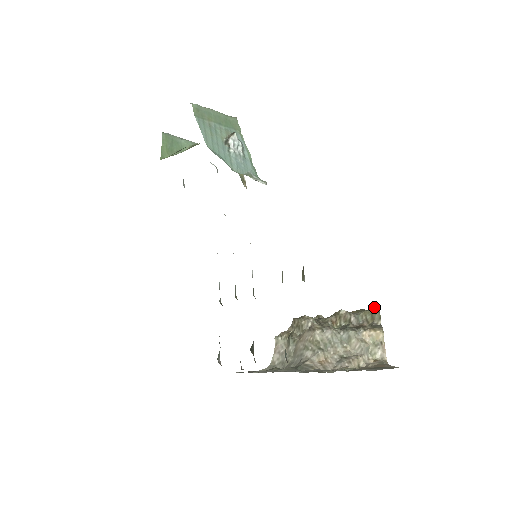
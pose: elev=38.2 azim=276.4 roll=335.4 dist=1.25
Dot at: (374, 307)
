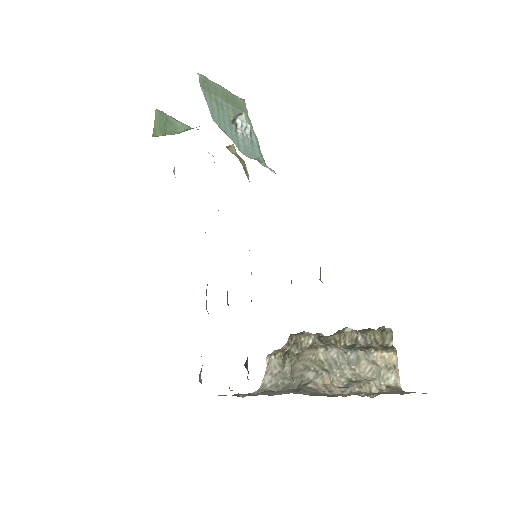
Dot at: (383, 327)
